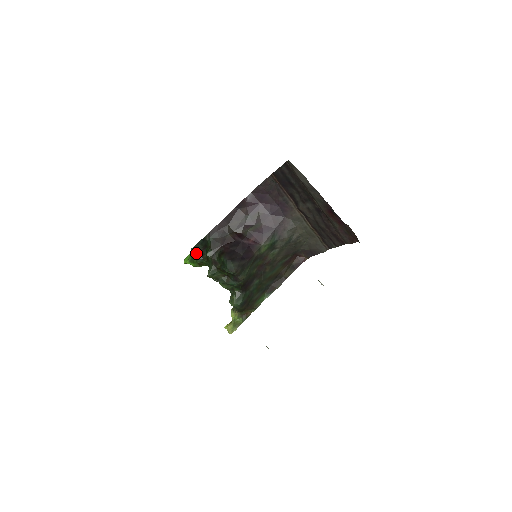
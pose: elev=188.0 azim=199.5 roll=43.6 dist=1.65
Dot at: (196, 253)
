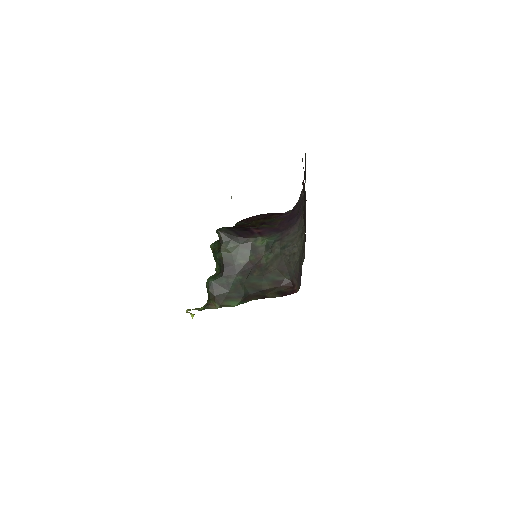
Dot at: occluded
